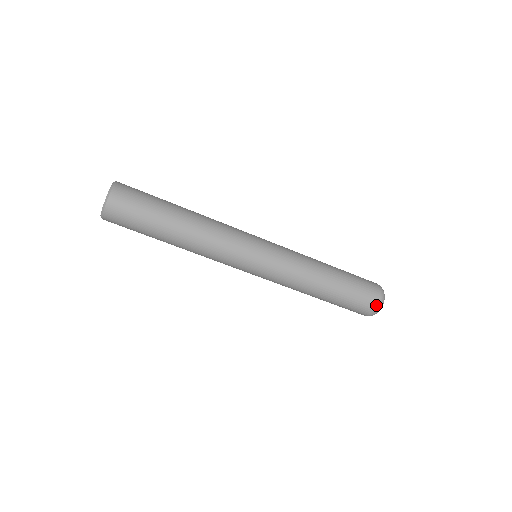
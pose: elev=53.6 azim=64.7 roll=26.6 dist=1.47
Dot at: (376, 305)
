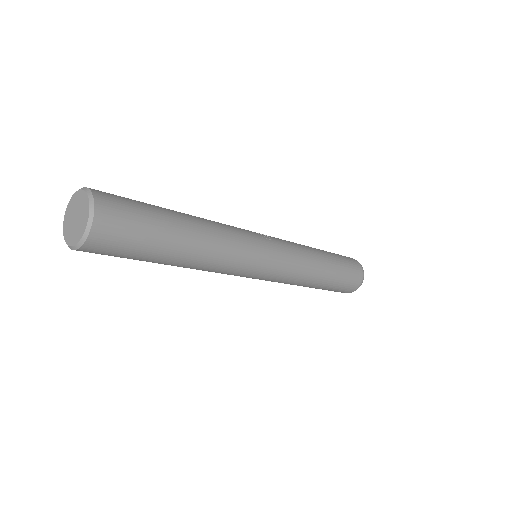
Dot at: (350, 292)
